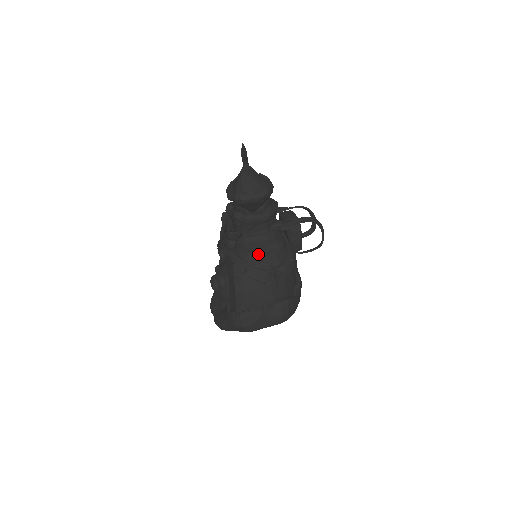
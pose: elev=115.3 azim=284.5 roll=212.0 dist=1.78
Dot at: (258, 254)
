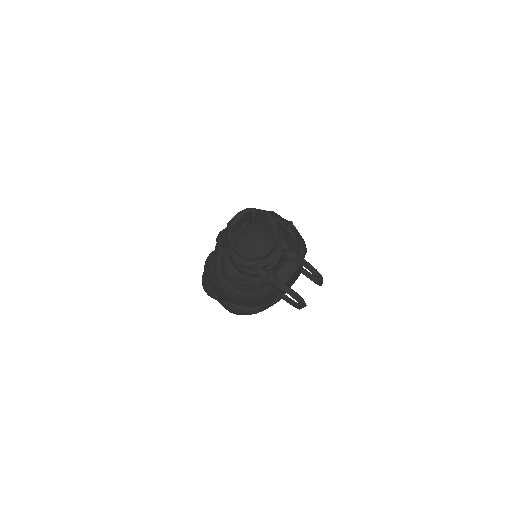
Dot at: (231, 274)
